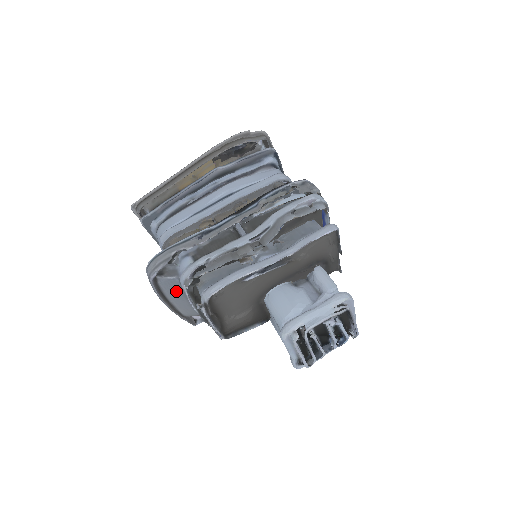
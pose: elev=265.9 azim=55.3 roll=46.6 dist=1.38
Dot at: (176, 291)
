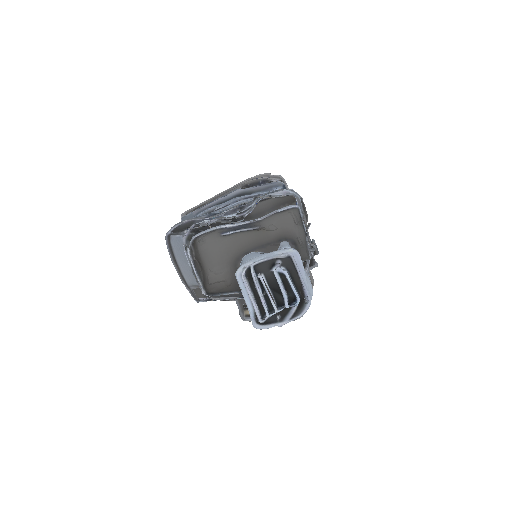
Dot at: (182, 252)
